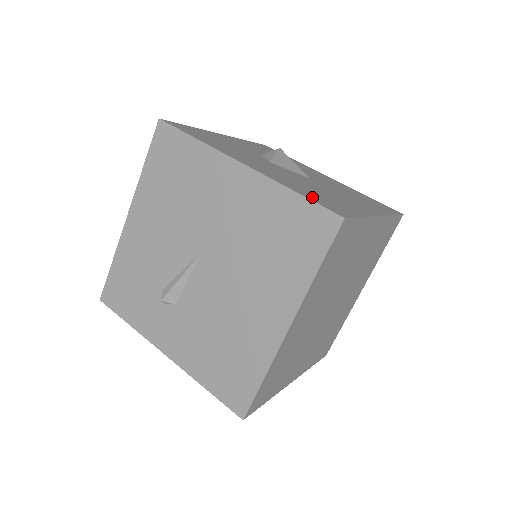
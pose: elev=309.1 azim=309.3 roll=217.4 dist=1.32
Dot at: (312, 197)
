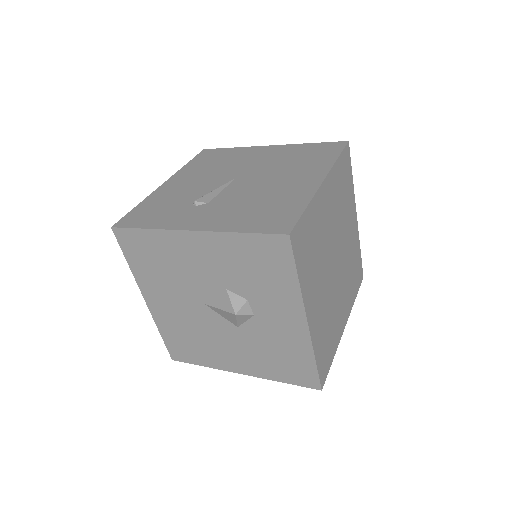
Dot at: occluded
